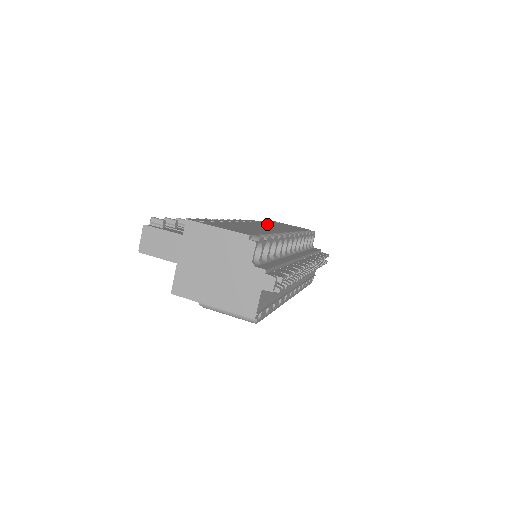
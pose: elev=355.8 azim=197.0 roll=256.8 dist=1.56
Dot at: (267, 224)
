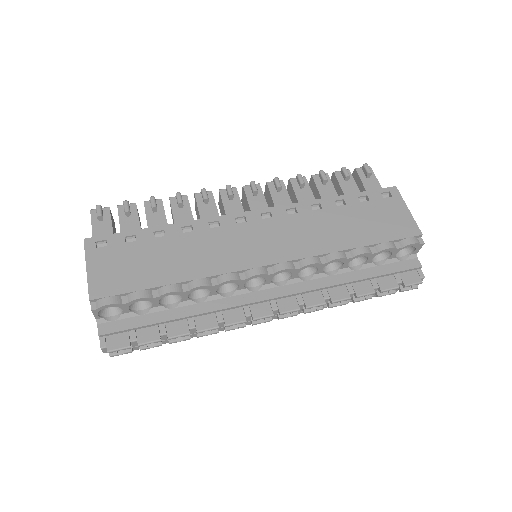
Dot at: (296, 222)
